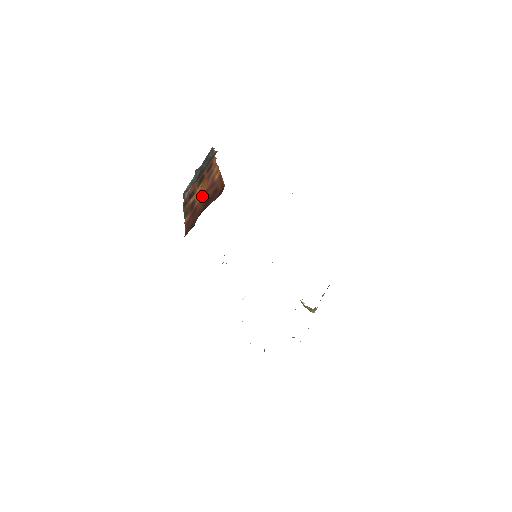
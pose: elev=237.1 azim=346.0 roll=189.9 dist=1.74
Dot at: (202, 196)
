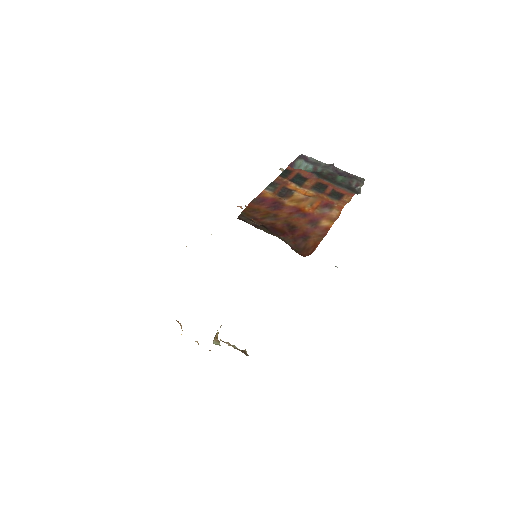
Dot at: (298, 209)
